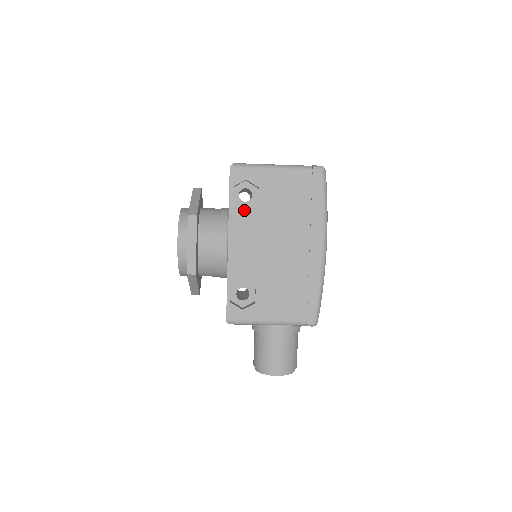
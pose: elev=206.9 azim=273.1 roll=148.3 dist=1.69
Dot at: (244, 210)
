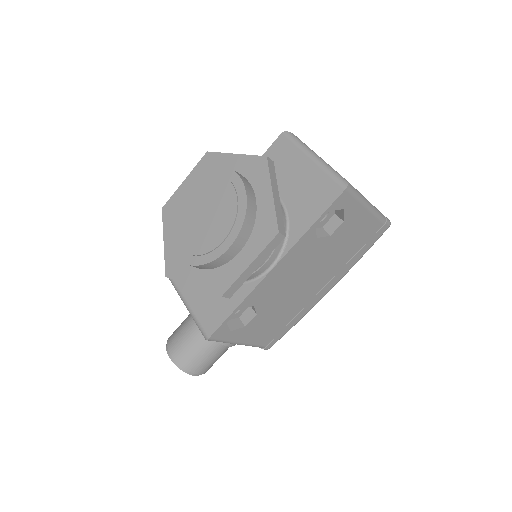
Dot at: (315, 239)
